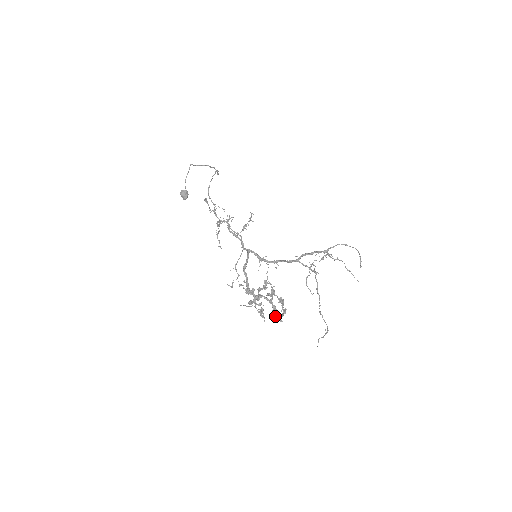
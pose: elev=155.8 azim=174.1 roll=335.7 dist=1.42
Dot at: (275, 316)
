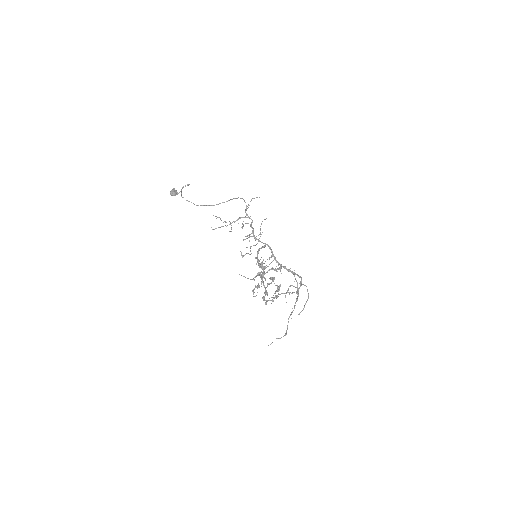
Dot at: occluded
